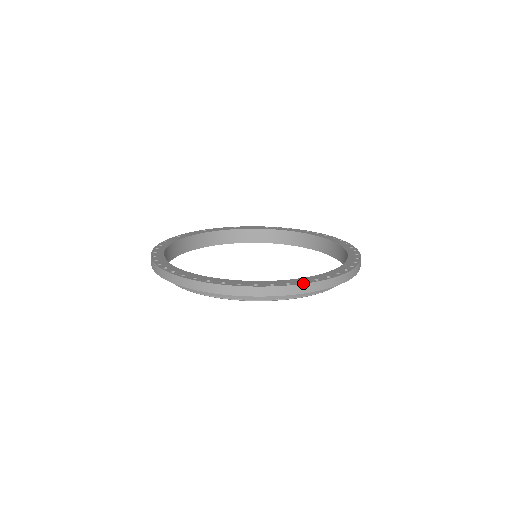
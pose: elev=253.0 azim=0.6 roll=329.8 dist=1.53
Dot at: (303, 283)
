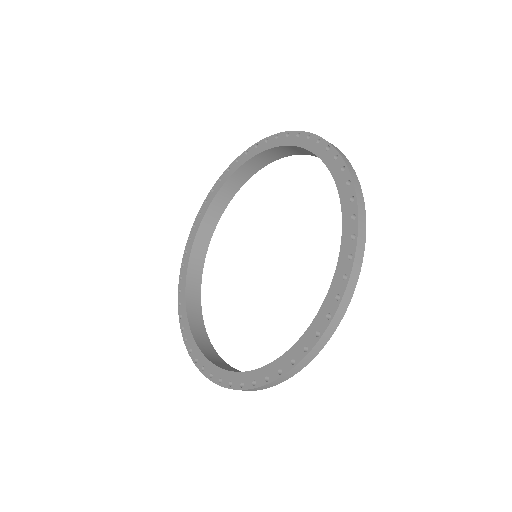
Dot at: (293, 366)
